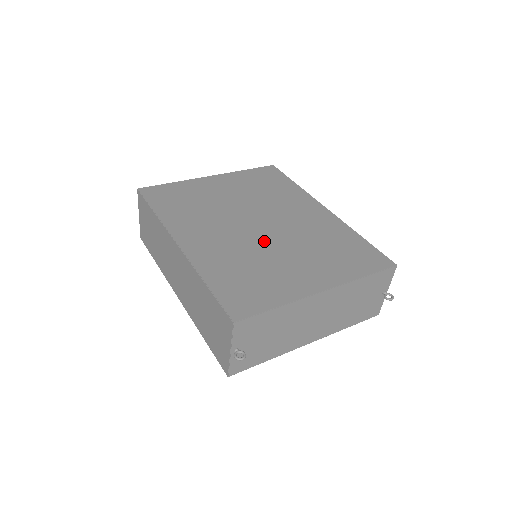
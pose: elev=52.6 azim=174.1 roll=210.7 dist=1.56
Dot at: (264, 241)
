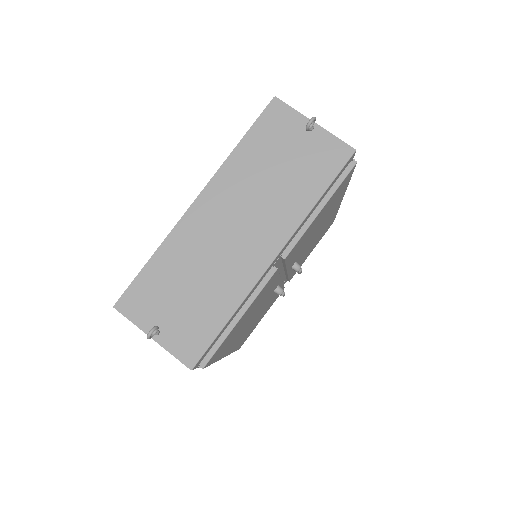
Dot at: occluded
